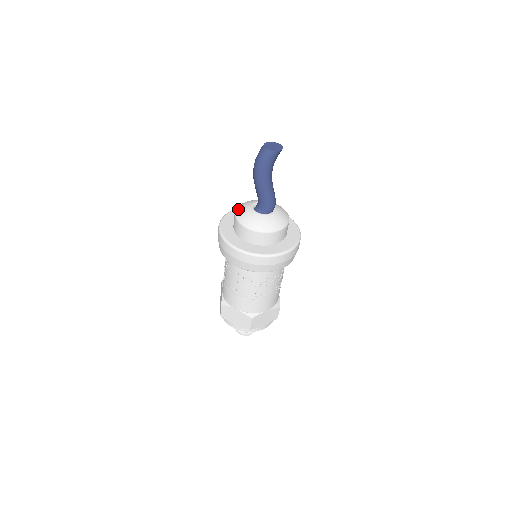
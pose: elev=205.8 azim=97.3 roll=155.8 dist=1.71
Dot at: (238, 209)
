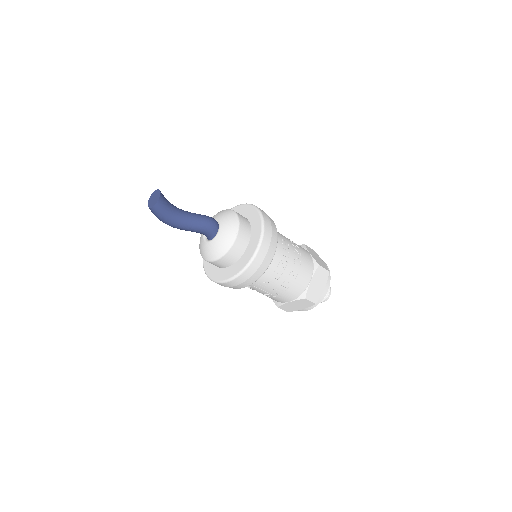
Dot at: occluded
